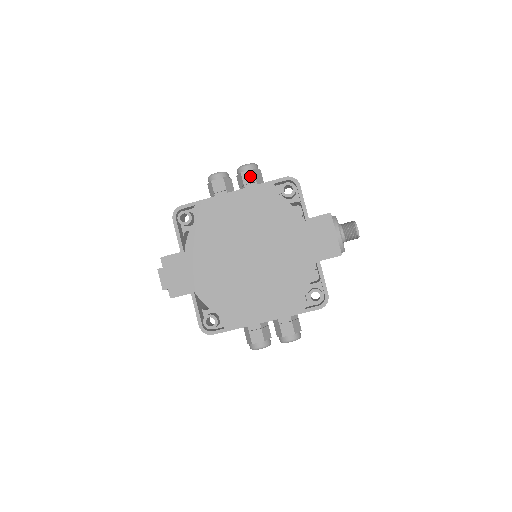
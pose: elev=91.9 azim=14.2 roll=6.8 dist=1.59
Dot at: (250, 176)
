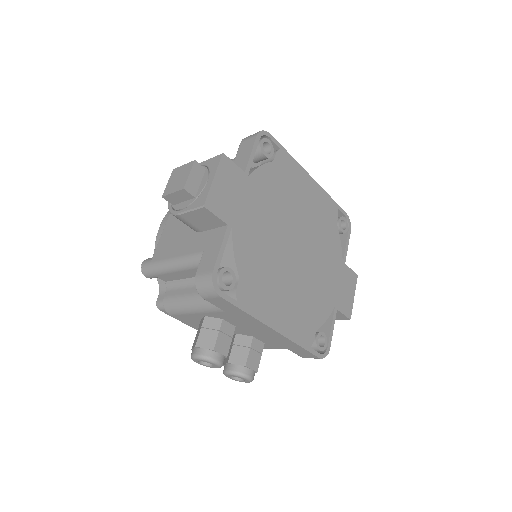
Dot at: occluded
